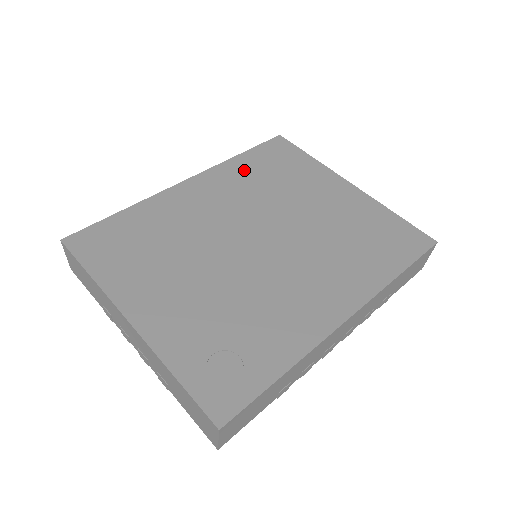
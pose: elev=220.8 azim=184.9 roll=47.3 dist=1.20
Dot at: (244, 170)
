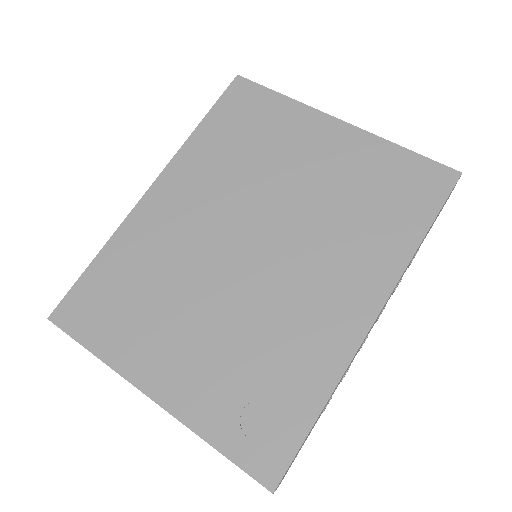
Dot at: (210, 148)
